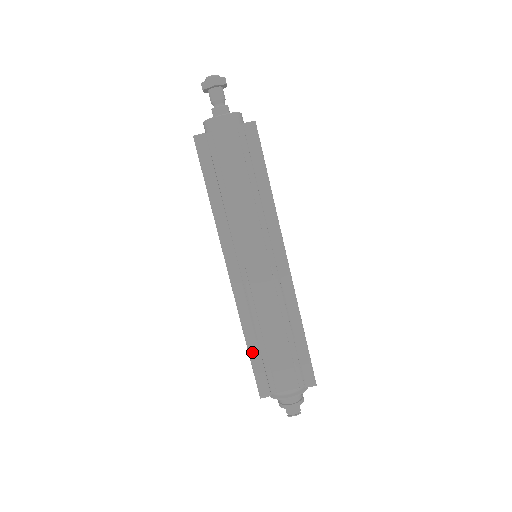
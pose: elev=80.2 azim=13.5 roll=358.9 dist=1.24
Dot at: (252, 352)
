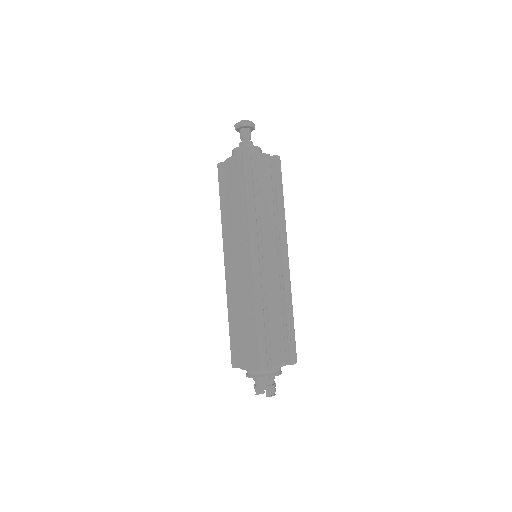
Dot at: (260, 327)
